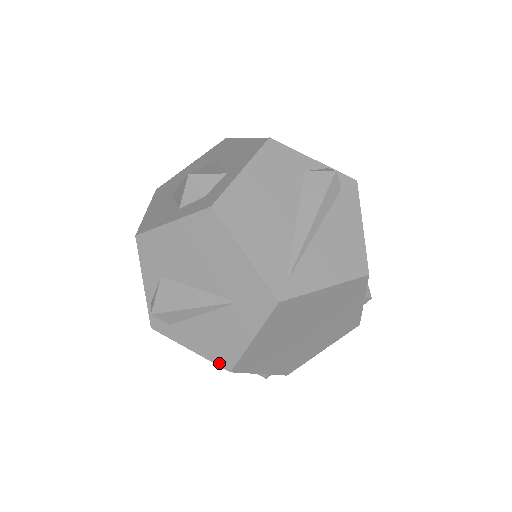
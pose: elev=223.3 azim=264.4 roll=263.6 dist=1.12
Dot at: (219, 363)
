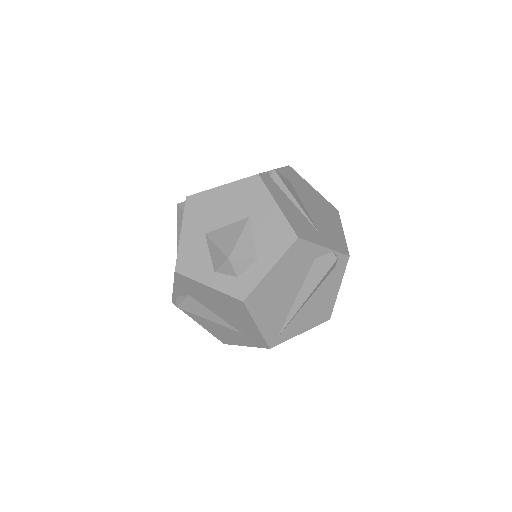
Dot at: (218, 338)
